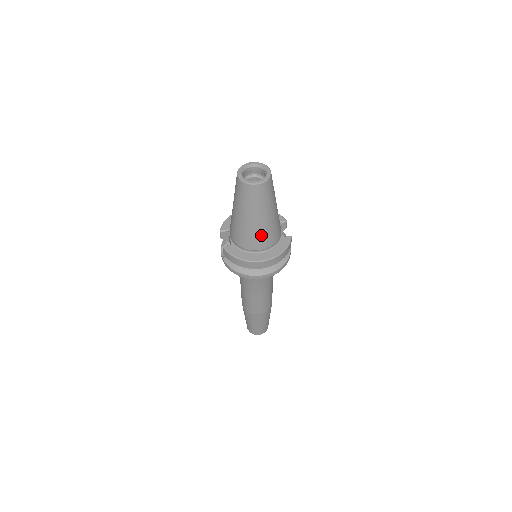
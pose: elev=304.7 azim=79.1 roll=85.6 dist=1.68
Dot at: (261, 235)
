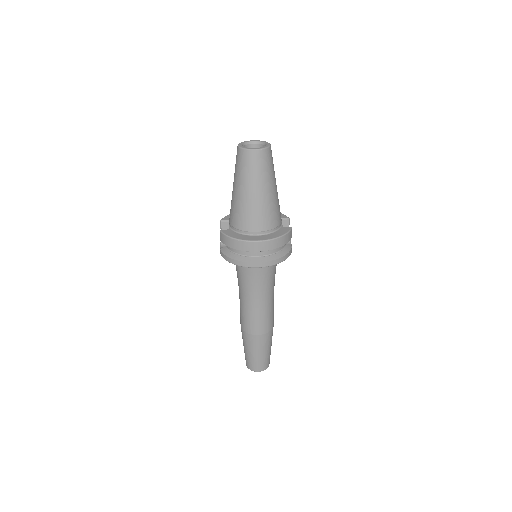
Dot at: (258, 213)
